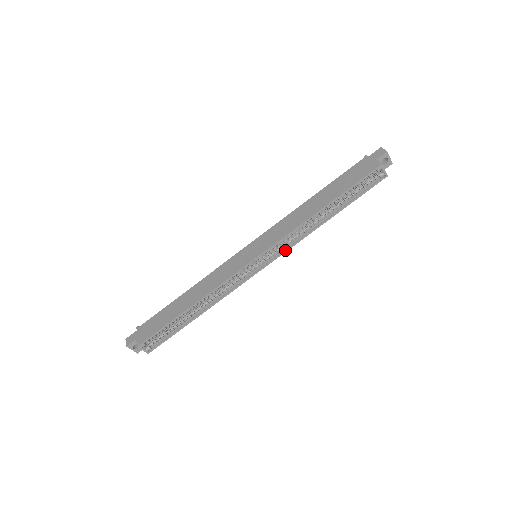
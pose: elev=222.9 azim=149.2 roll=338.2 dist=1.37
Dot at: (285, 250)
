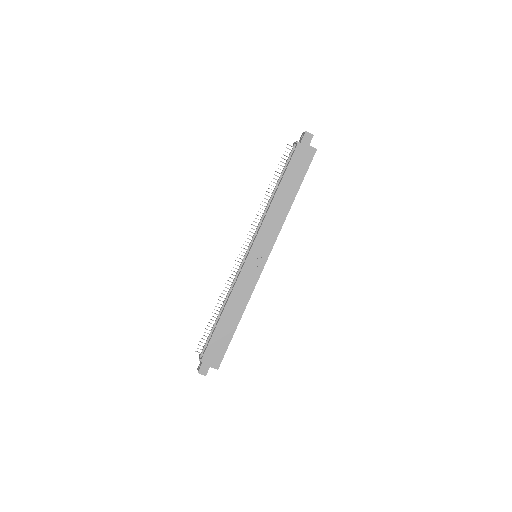
Dot at: occluded
